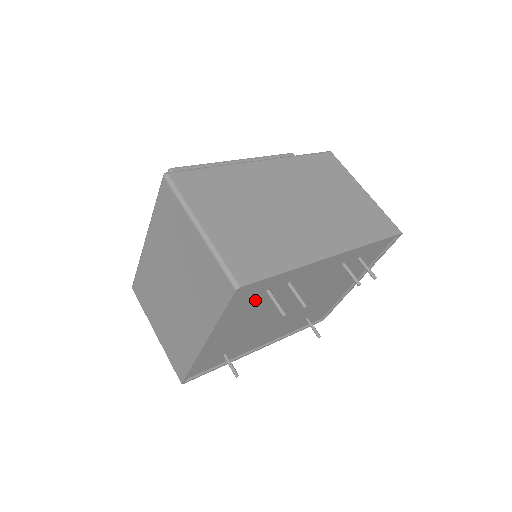
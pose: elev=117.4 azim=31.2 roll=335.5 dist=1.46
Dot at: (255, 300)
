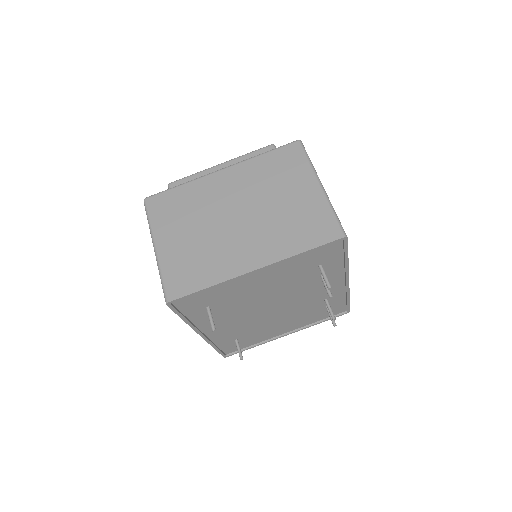
Dot at: (309, 265)
